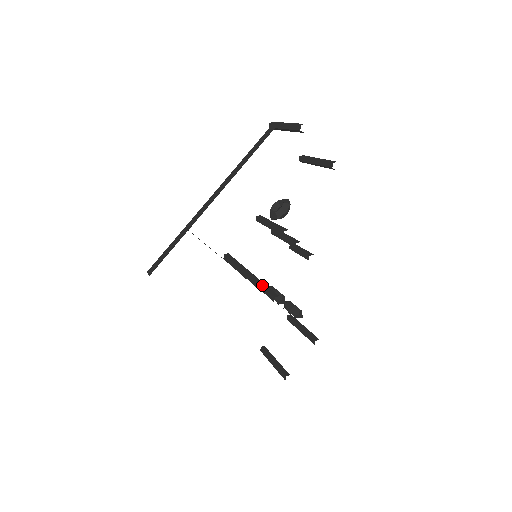
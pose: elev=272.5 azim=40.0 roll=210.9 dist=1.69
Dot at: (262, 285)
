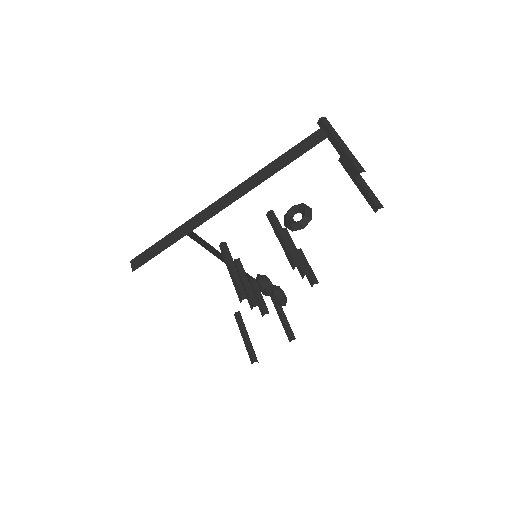
Dot at: (254, 286)
